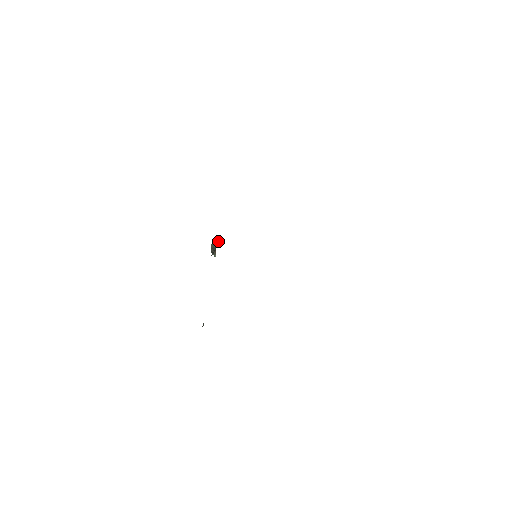
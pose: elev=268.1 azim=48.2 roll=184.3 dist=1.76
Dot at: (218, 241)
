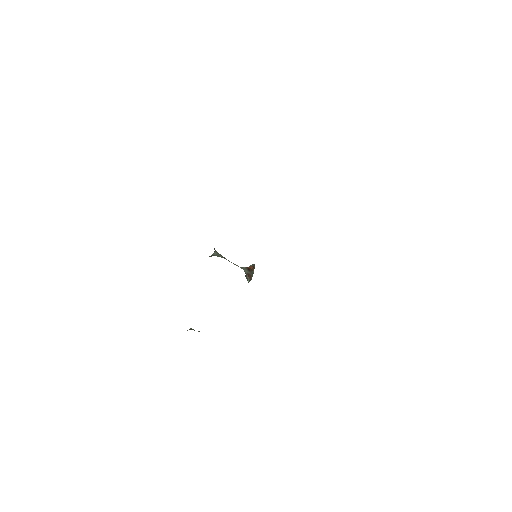
Dot at: (253, 266)
